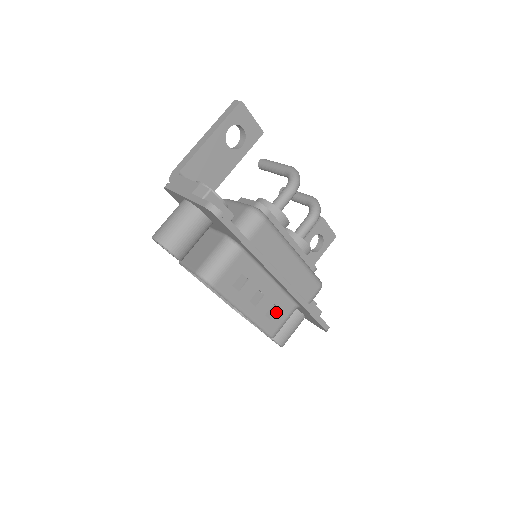
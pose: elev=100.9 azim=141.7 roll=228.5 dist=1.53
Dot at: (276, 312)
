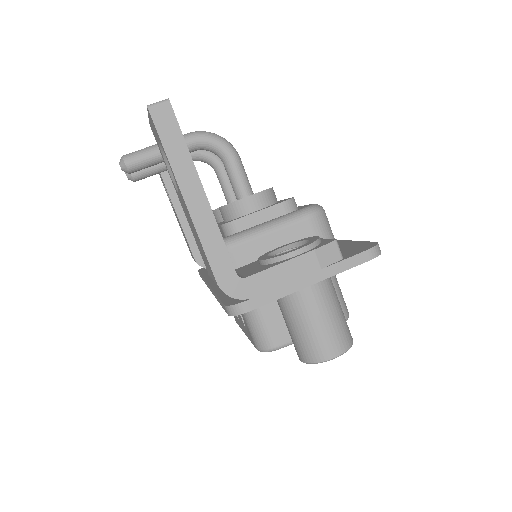
Dot at: occluded
